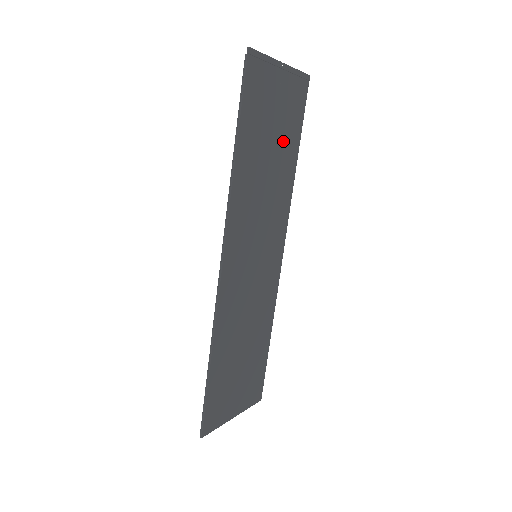
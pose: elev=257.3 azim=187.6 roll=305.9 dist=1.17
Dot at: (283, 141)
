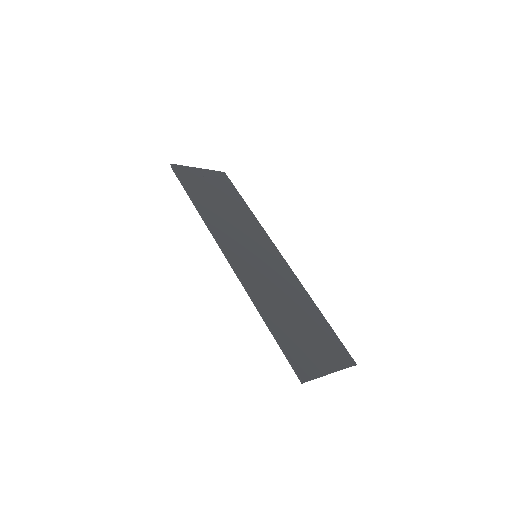
Dot at: (229, 199)
